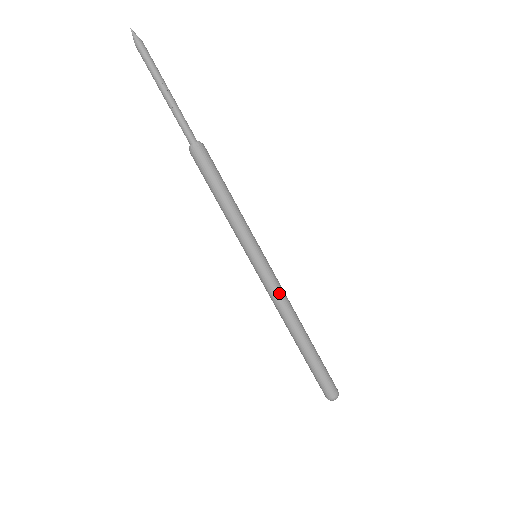
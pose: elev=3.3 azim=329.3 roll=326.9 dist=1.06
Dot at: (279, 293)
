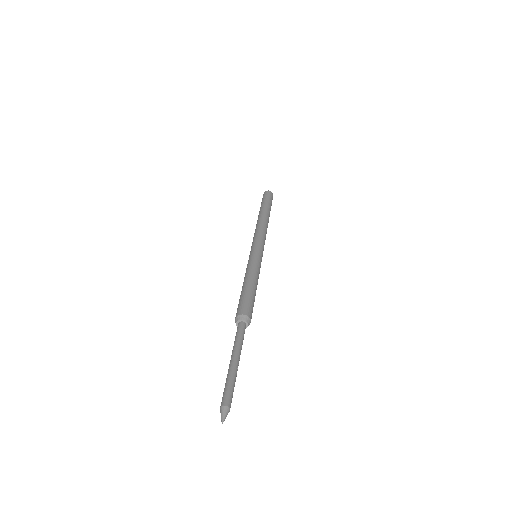
Dot at: (265, 239)
